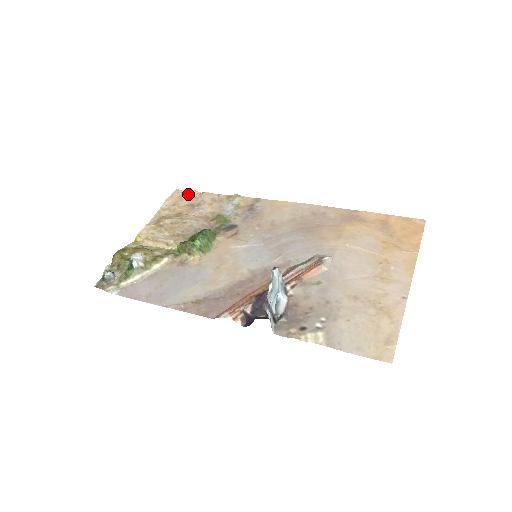
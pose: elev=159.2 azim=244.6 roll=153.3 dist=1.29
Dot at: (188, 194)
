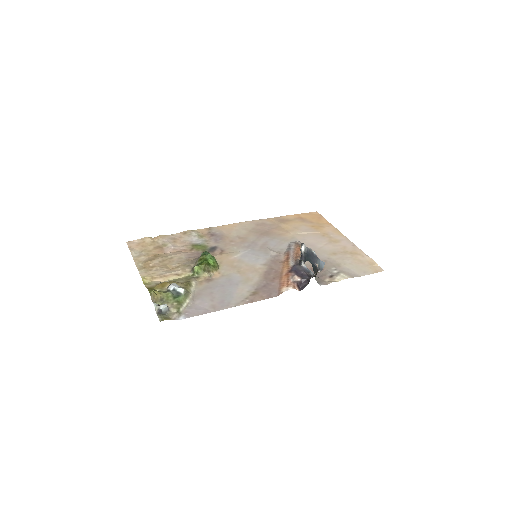
Dot at: (145, 241)
